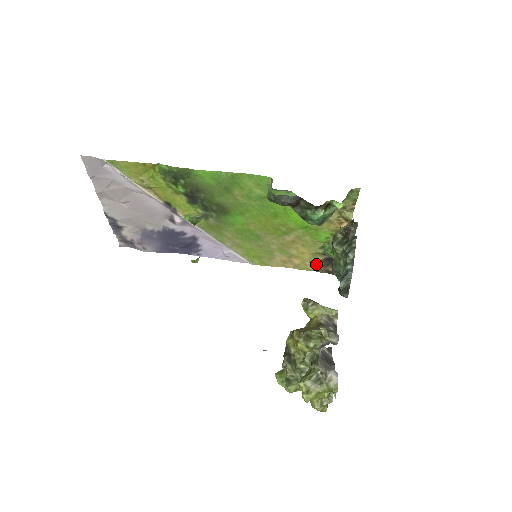
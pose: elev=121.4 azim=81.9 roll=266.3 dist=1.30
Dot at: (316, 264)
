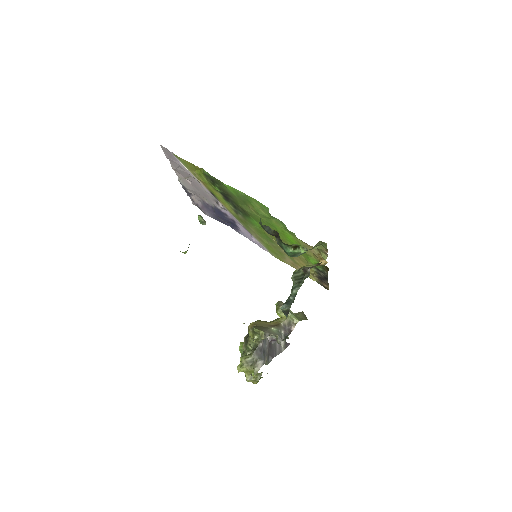
Dot at: (315, 276)
